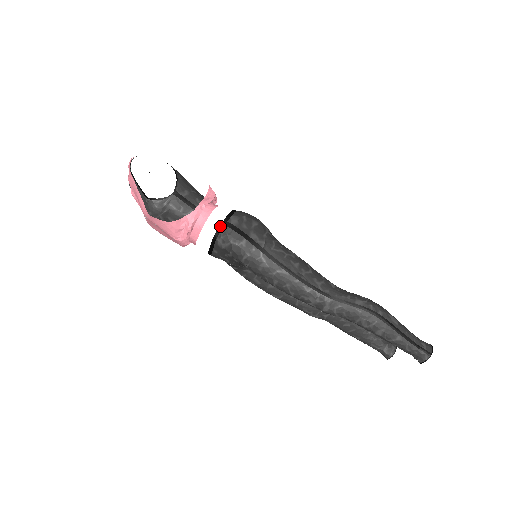
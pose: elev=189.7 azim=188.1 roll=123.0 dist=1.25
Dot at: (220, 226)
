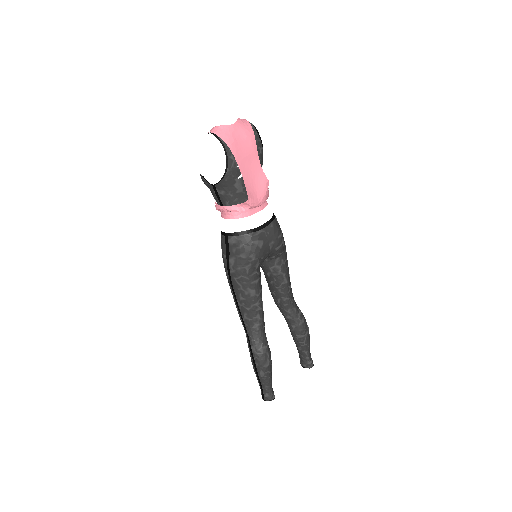
Dot at: (223, 232)
